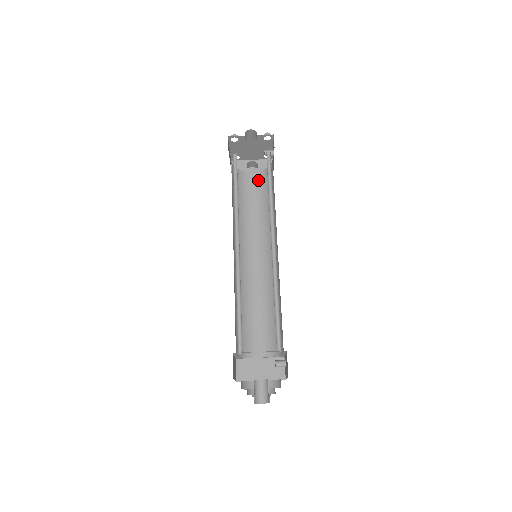
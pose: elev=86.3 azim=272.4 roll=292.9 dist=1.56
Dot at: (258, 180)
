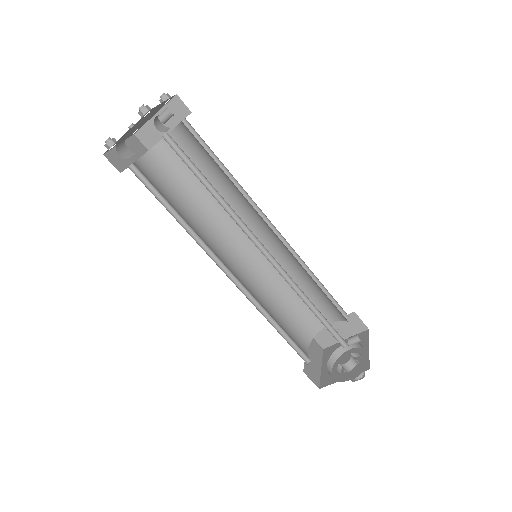
Dot at: (185, 142)
